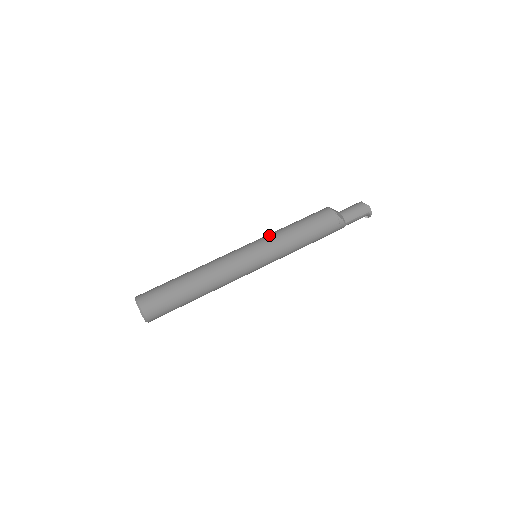
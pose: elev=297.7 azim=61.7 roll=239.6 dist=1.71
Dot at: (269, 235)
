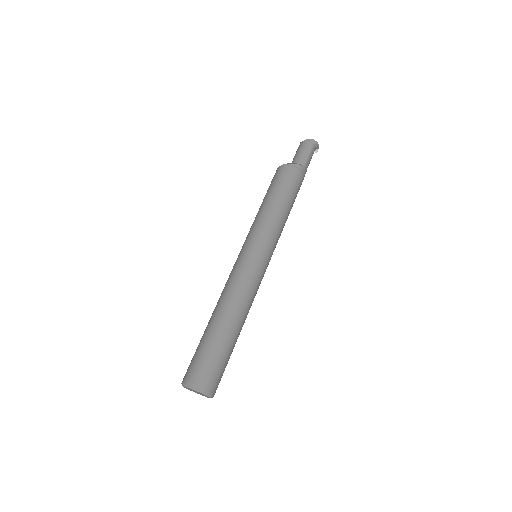
Dot at: (250, 229)
